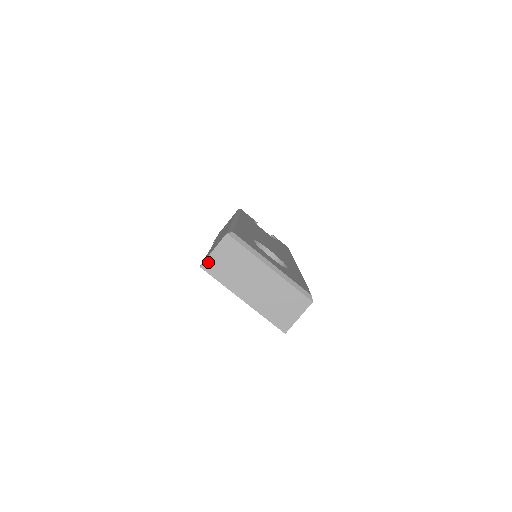
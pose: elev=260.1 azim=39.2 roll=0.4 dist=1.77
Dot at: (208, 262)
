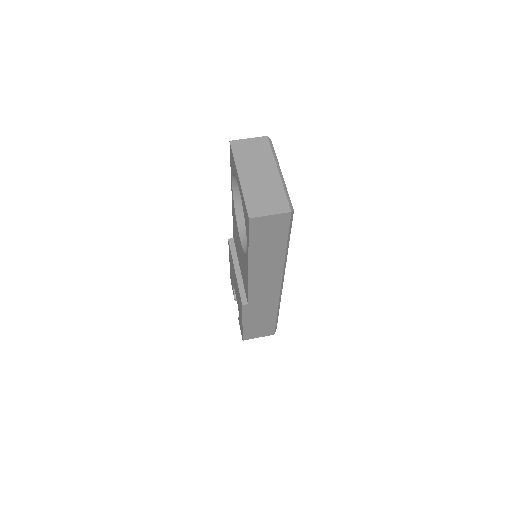
Dot at: (238, 142)
